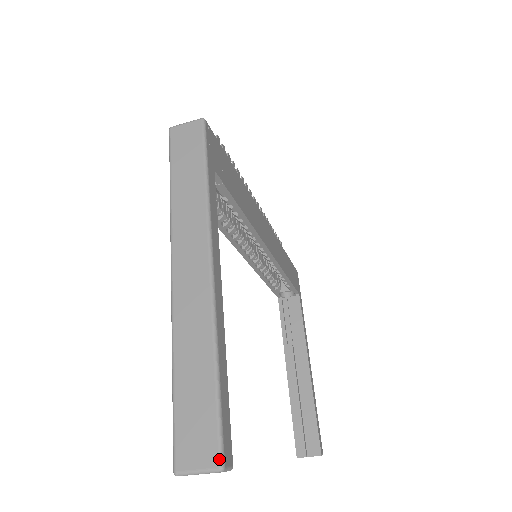
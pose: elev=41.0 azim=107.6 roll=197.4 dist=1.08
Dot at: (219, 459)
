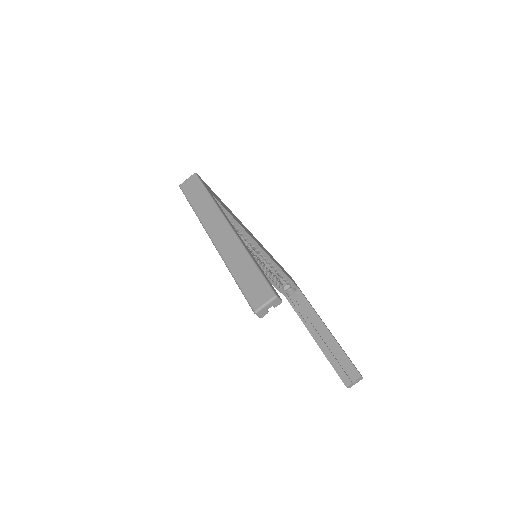
Dot at: (272, 293)
